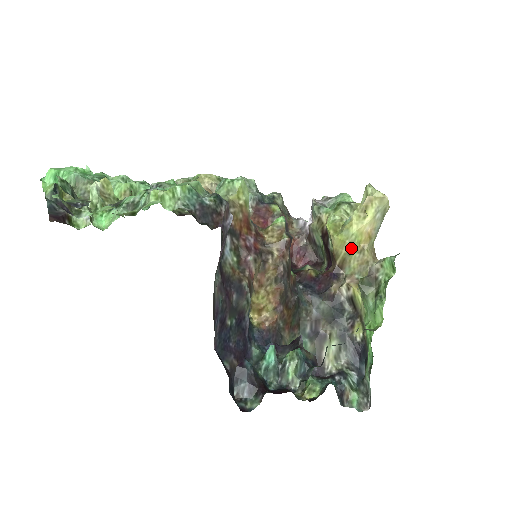
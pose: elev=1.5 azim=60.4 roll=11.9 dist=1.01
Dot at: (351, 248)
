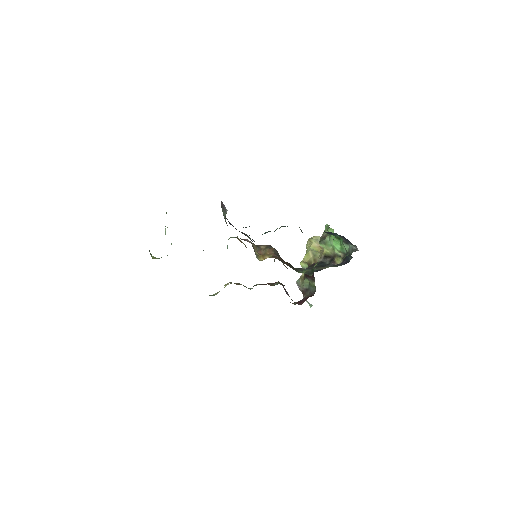
Dot at: (313, 253)
